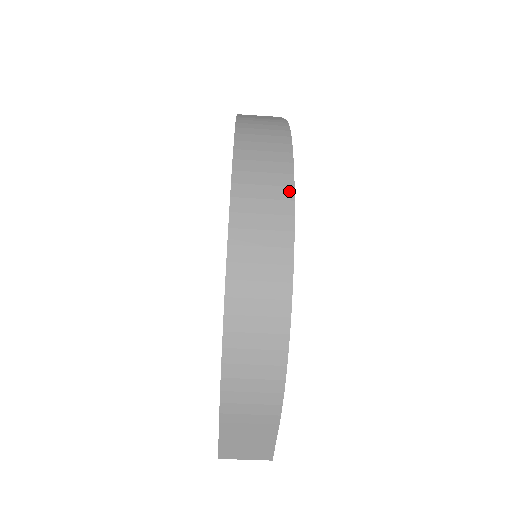
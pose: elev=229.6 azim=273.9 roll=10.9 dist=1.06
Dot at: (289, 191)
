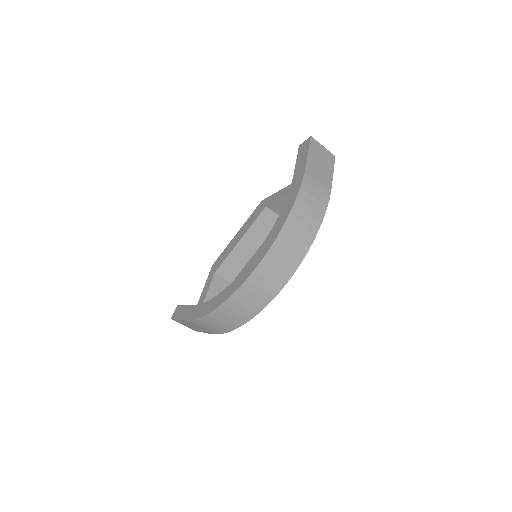
Dot at: (295, 267)
